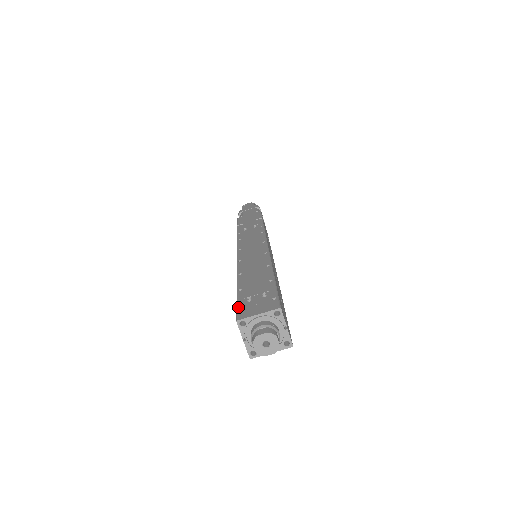
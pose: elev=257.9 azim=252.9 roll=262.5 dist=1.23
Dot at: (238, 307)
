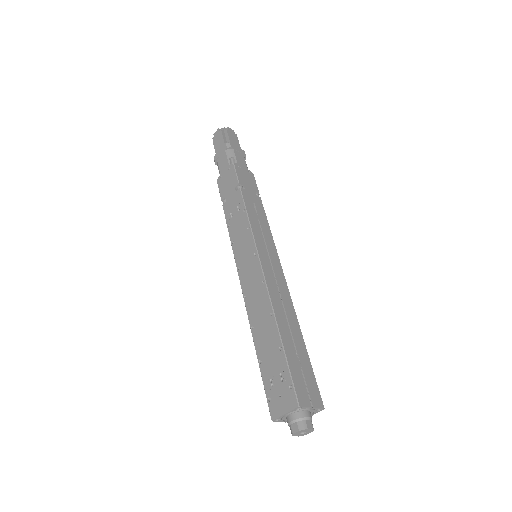
Dot at: (267, 397)
